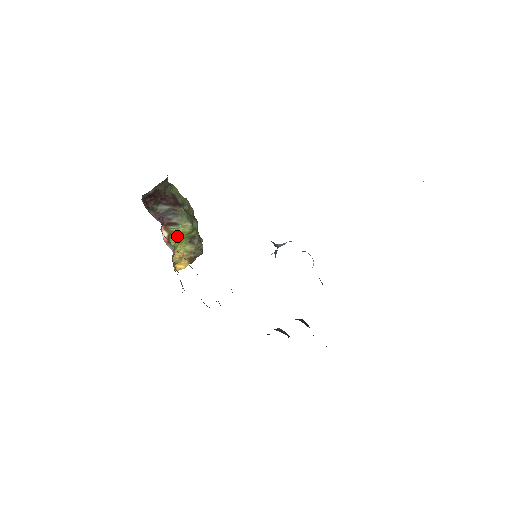
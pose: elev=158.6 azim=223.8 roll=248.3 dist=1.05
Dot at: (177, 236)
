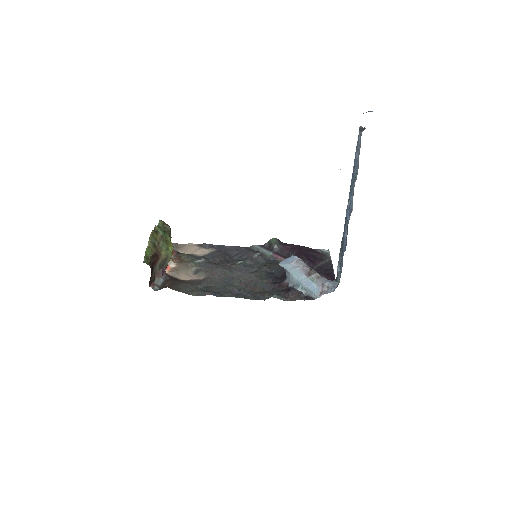
Dot at: occluded
